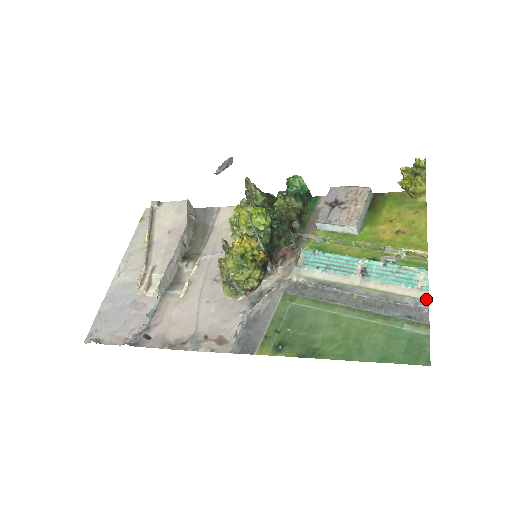
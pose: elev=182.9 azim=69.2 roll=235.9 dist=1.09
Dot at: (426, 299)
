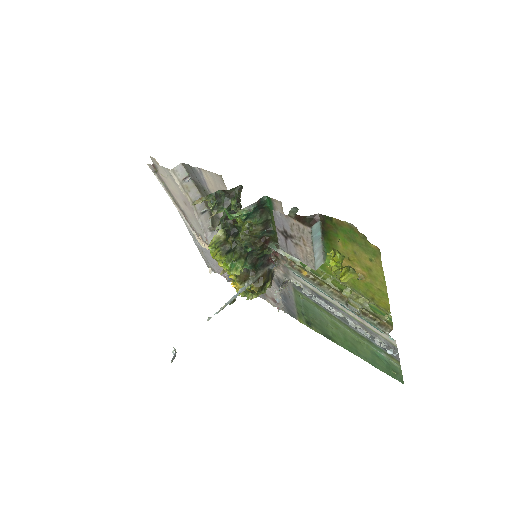
Dot at: (394, 345)
